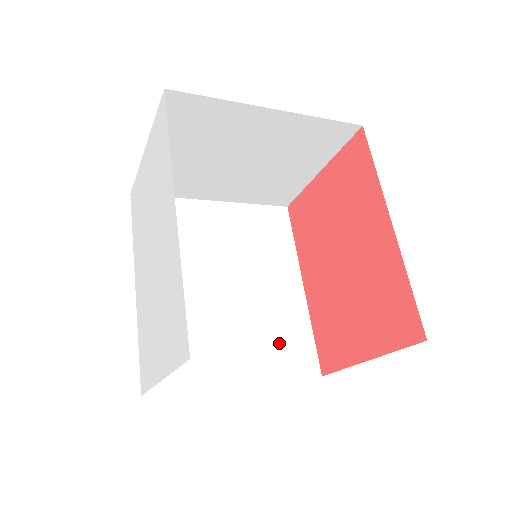
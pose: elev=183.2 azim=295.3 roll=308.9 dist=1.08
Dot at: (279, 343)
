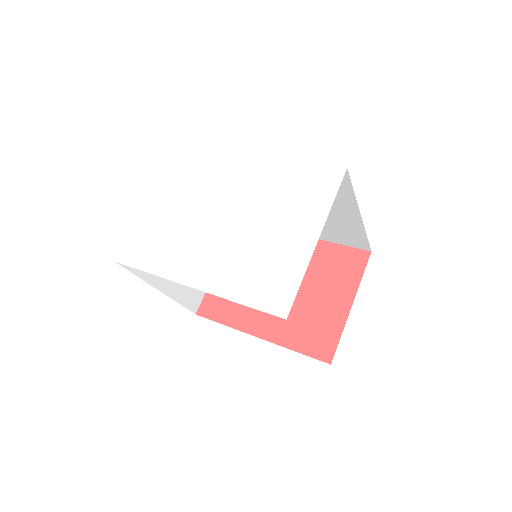
Dot at: occluded
